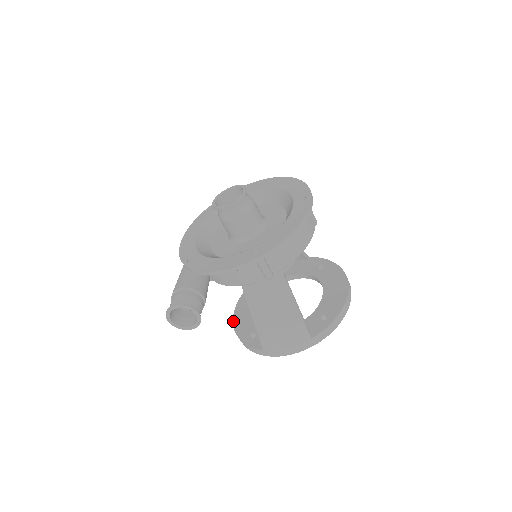
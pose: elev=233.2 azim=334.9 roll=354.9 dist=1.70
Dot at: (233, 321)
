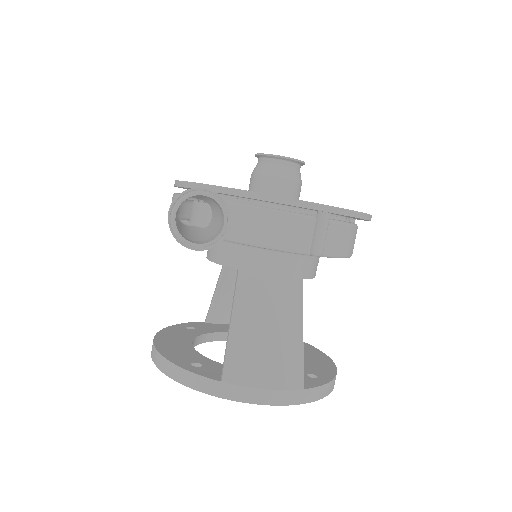
Dot at: (155, 344)
